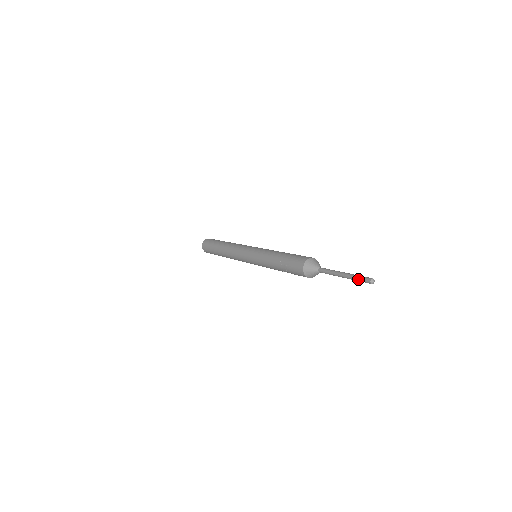
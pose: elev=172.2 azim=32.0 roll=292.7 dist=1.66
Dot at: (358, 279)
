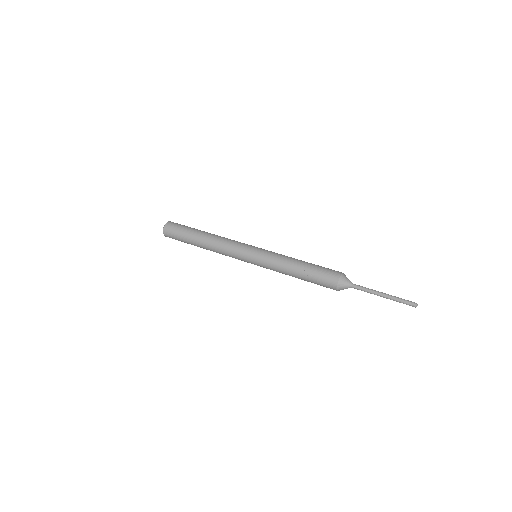
Dot at: (402, 301)
